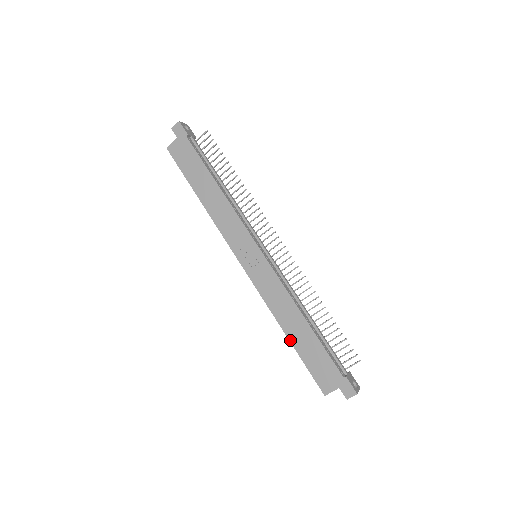
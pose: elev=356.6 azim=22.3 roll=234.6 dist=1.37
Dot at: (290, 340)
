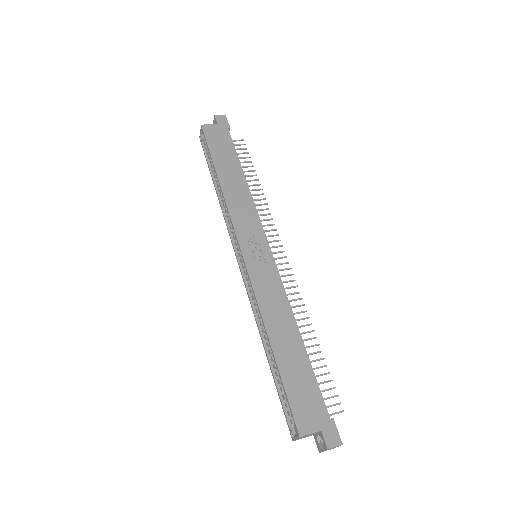
Dot at: (274, 352)
